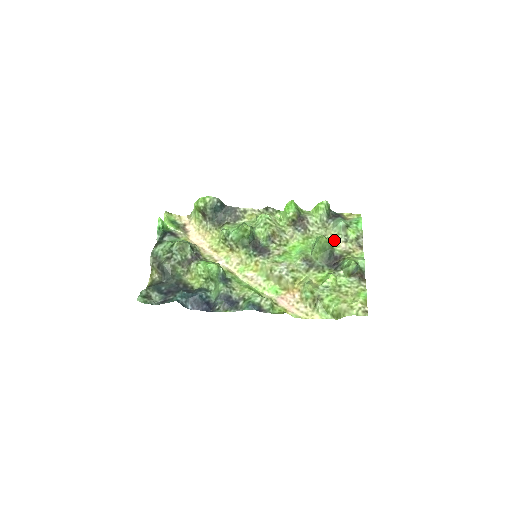
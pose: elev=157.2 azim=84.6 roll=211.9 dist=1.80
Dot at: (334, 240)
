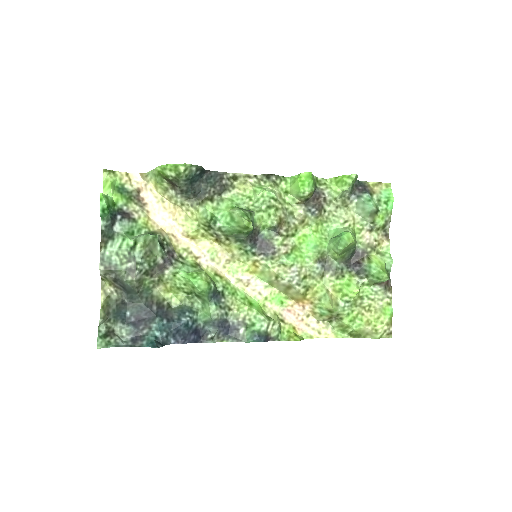
Dot at: (357, 228)
